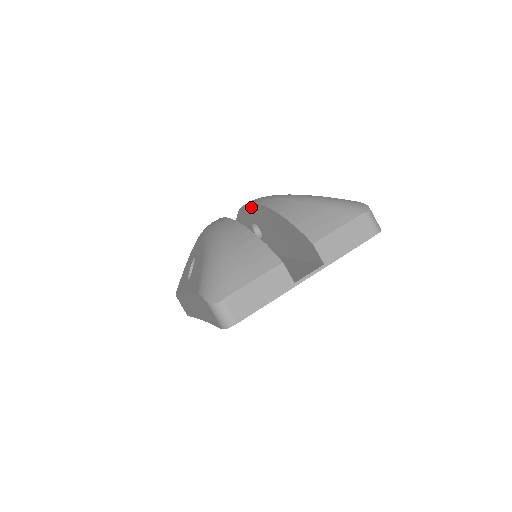
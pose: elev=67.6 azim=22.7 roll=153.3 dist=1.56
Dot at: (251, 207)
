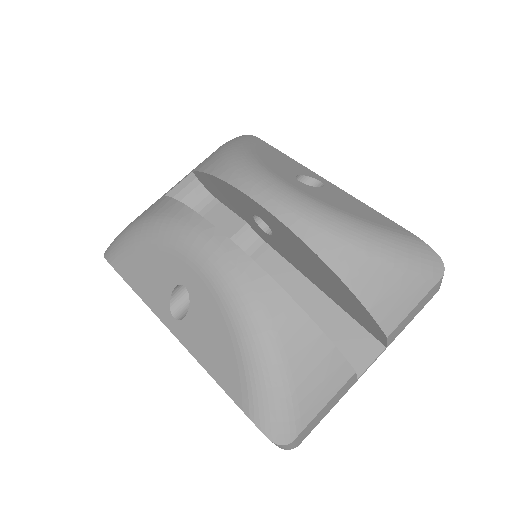
Dot at: (276, 221)
